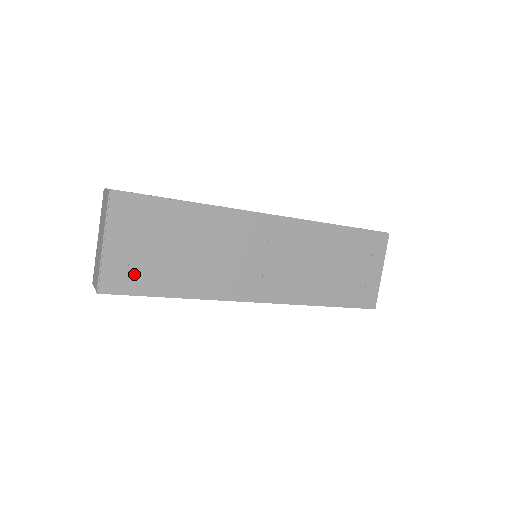
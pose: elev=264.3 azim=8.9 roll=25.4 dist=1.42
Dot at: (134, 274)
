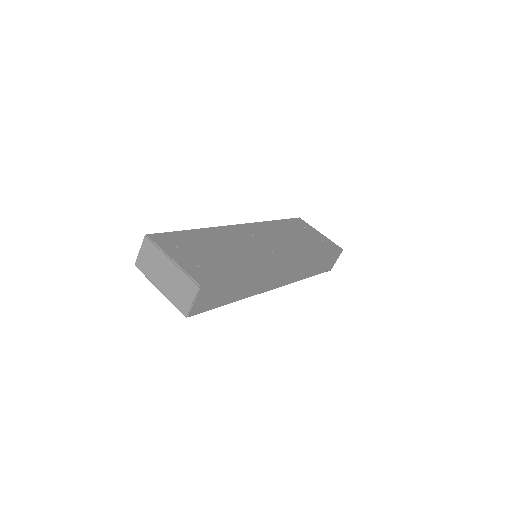
Dot at: (208, 270)
